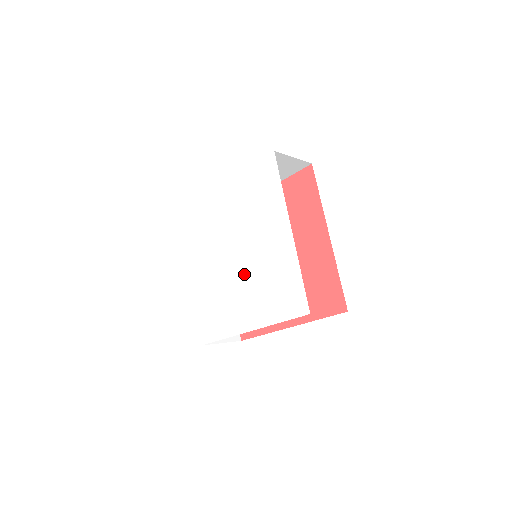
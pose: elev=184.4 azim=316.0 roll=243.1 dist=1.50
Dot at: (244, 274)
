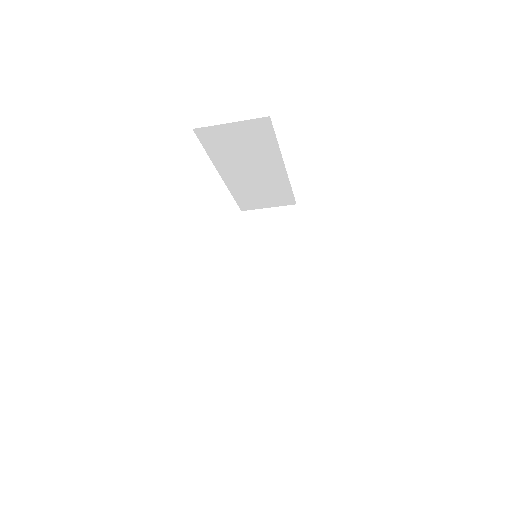
Dot at: occluded
